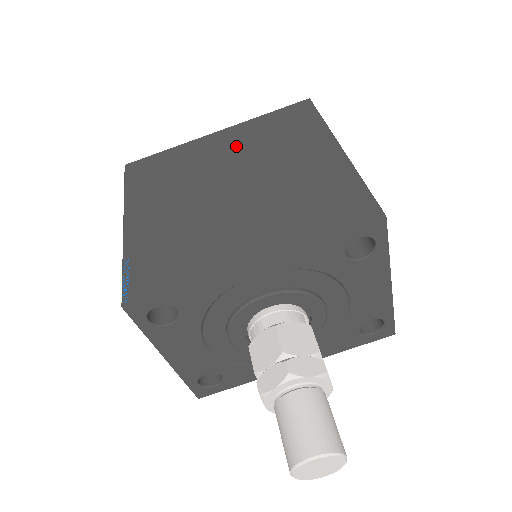
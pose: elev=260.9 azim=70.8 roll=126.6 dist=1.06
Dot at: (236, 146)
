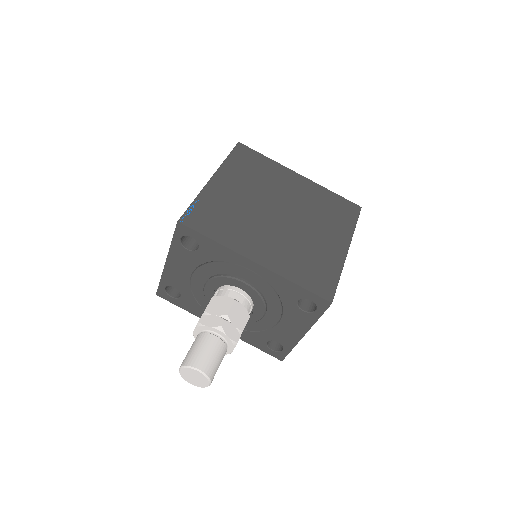
Dot at: (302, 194)
